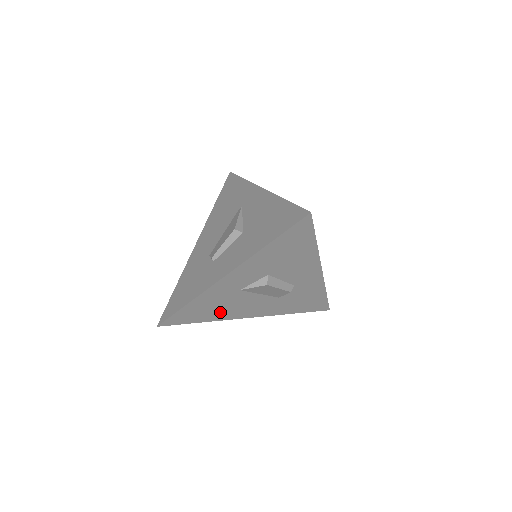
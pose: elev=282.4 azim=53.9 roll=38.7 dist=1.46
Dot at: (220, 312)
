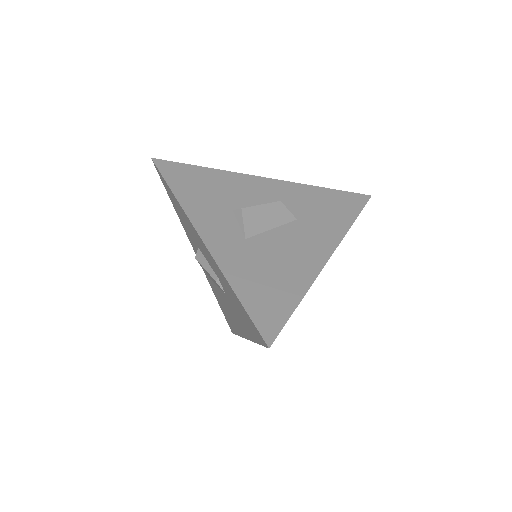
Dot at: (287, 275)
